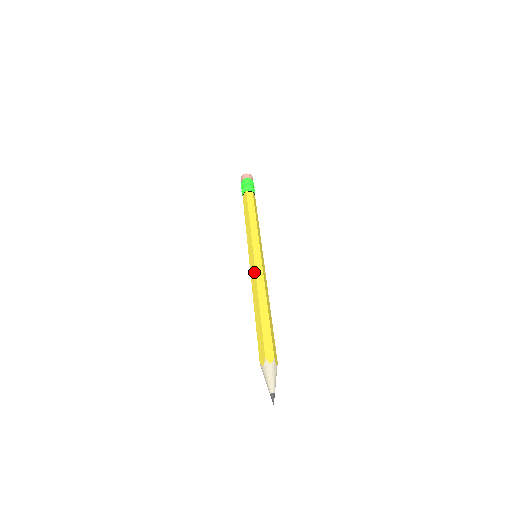
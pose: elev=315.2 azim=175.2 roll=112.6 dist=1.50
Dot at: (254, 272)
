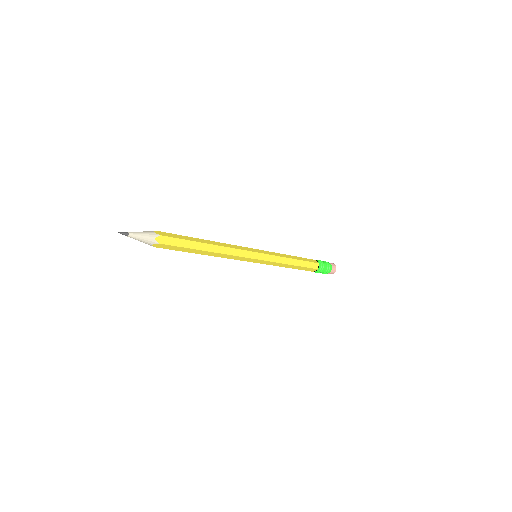
Dot at: occluded
